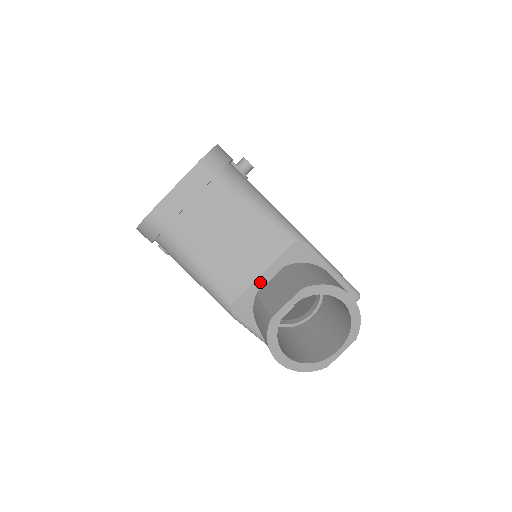
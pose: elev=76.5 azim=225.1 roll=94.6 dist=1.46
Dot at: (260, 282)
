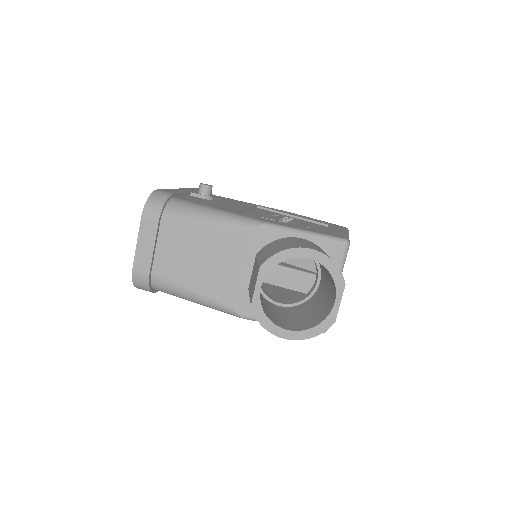
Dot at: (245, 278)
